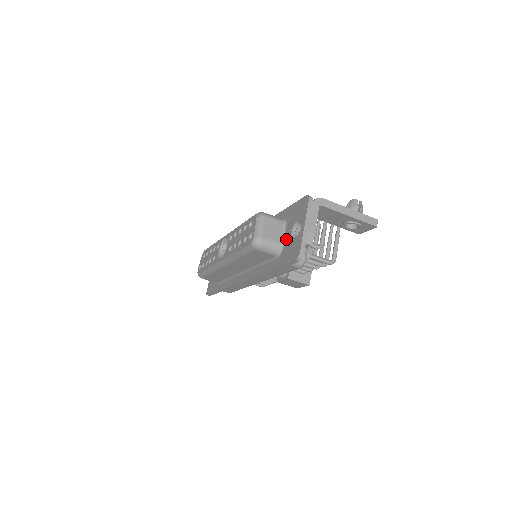
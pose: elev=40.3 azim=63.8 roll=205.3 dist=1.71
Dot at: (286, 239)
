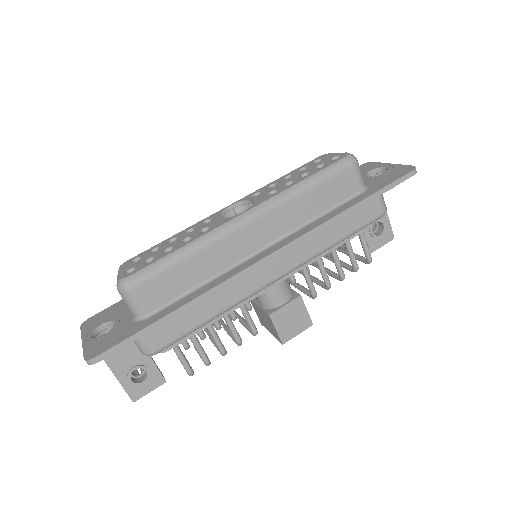
Dot at: (364, 182)
